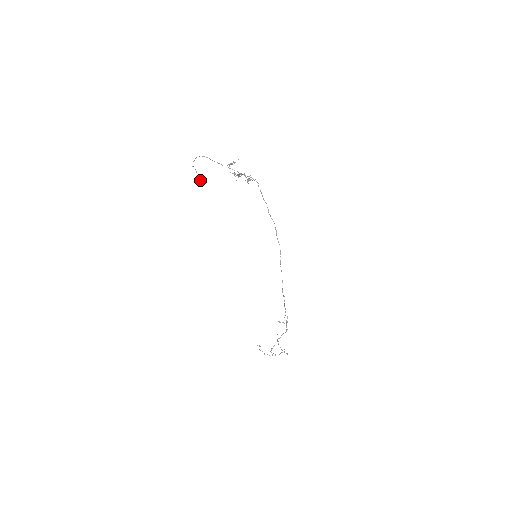
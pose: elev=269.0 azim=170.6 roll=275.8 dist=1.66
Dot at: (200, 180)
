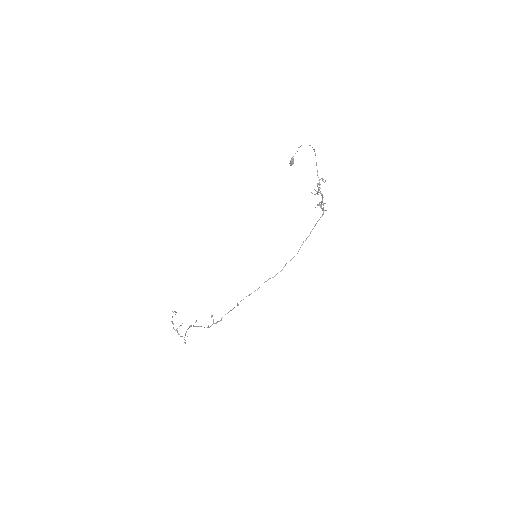
Dot at: (290, 162)
